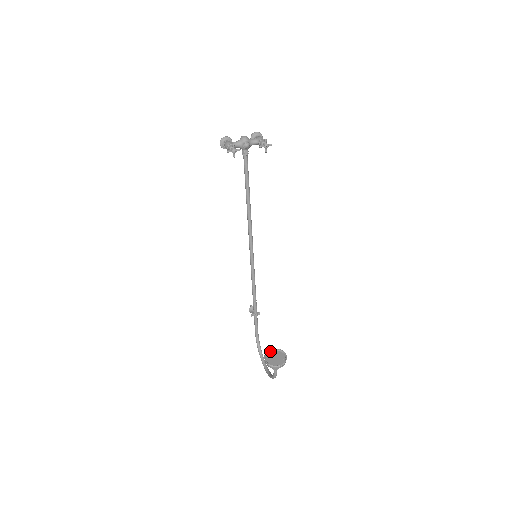
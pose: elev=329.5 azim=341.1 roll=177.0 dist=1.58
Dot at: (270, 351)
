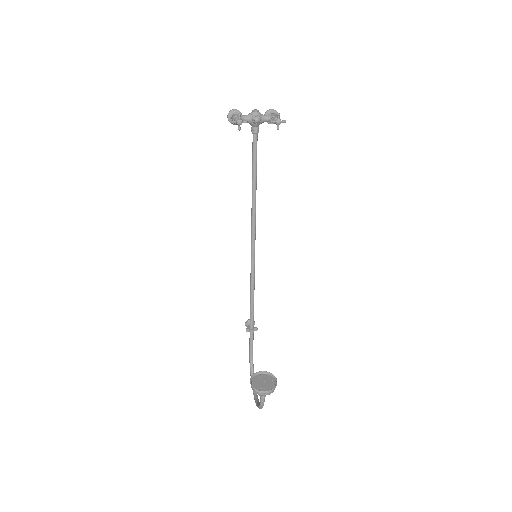
Dot at: (259, 373)
